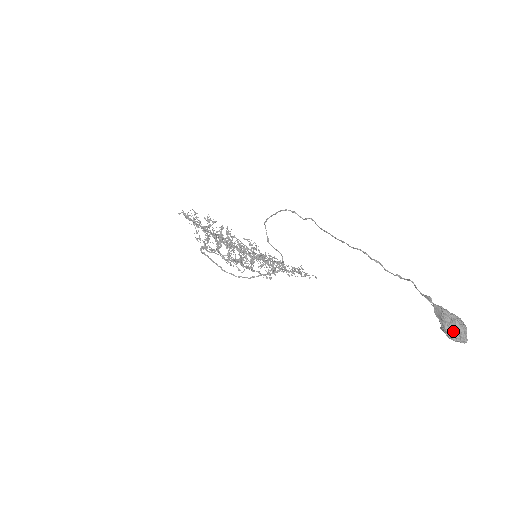
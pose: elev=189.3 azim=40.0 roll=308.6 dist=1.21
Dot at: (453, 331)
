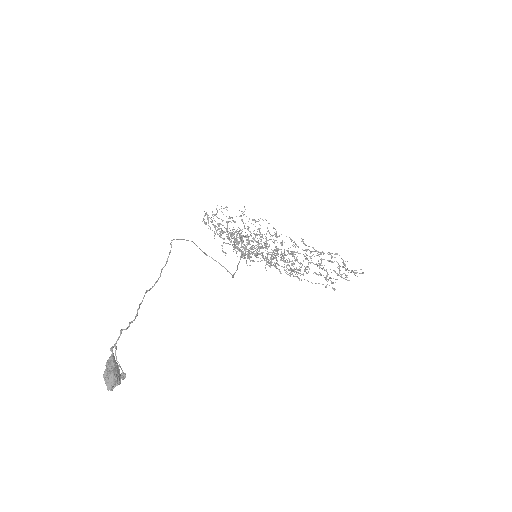
Dot at: (106, 378)
